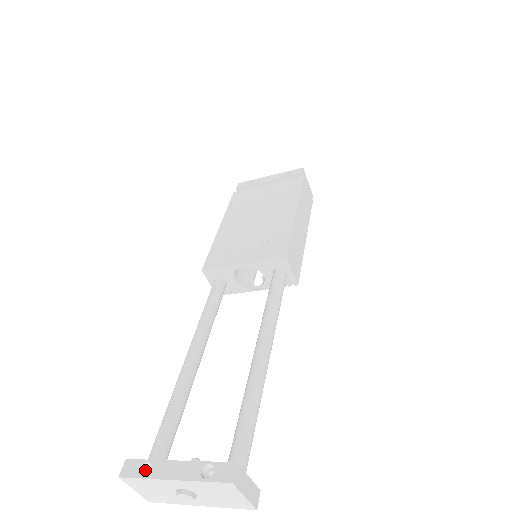
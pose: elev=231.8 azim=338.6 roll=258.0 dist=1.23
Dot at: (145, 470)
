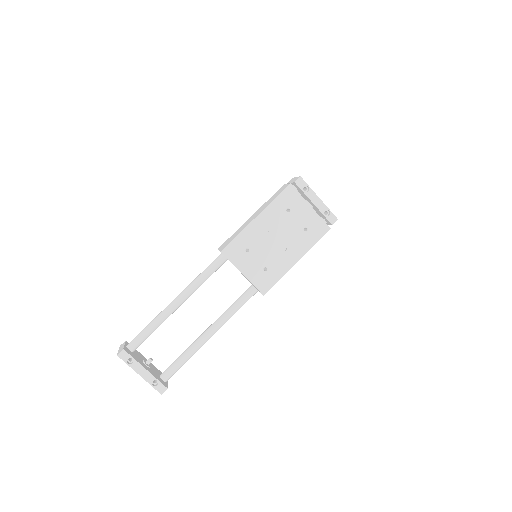
Dot at: (129, 357)
